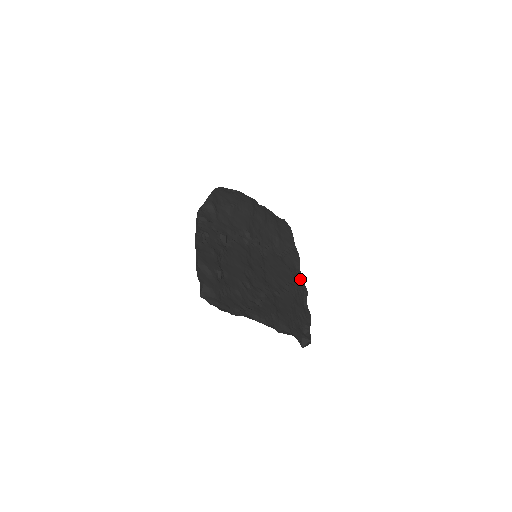
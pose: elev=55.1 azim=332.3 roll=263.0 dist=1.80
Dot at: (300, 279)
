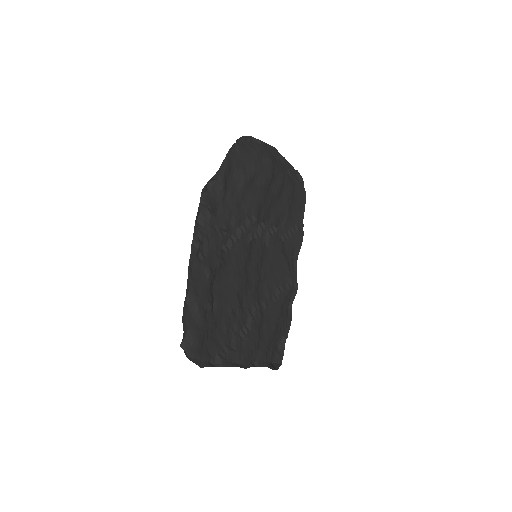
Dot at: (294, 269)
